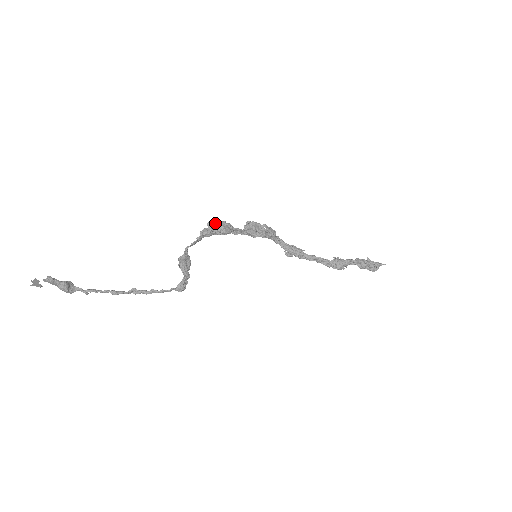
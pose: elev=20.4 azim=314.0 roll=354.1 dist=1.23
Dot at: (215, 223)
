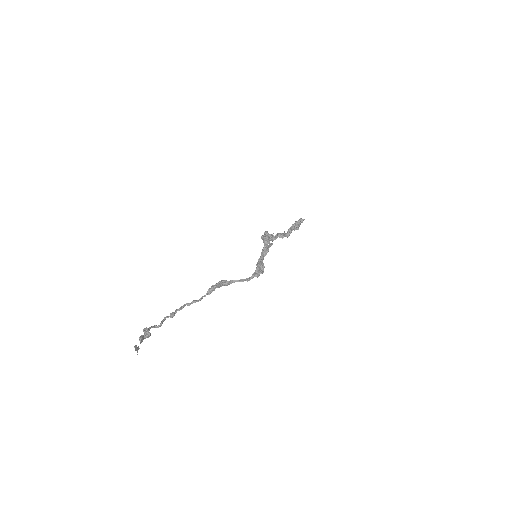
Dot at: (262, 272)
